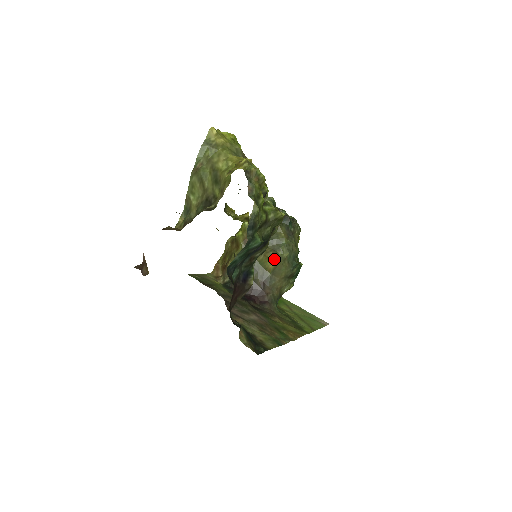
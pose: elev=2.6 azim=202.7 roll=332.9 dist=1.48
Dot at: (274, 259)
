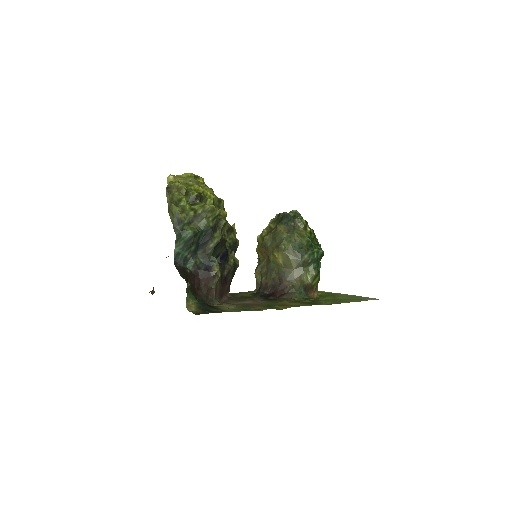
Dot at: (278, 254)
